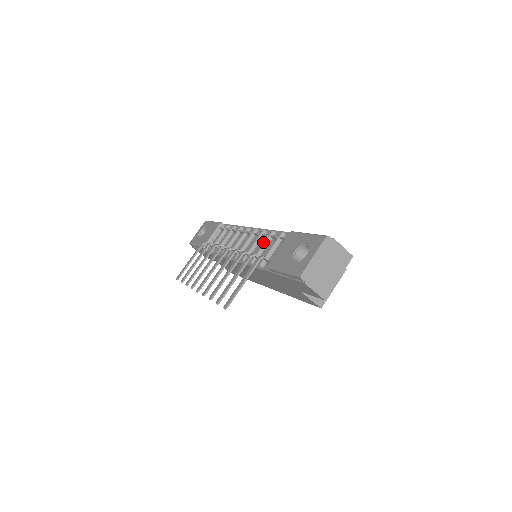
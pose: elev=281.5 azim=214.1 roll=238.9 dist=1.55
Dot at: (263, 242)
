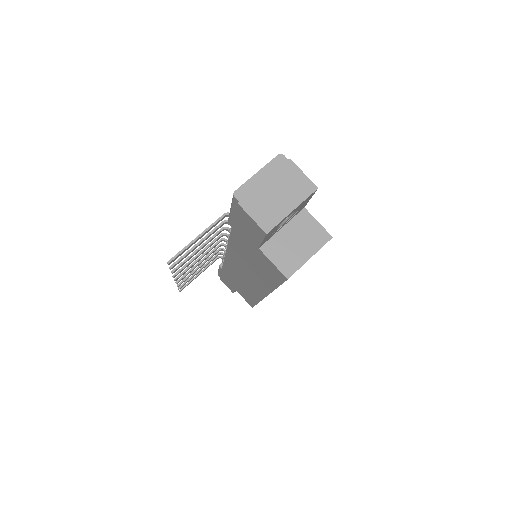
Dot at: occluded
